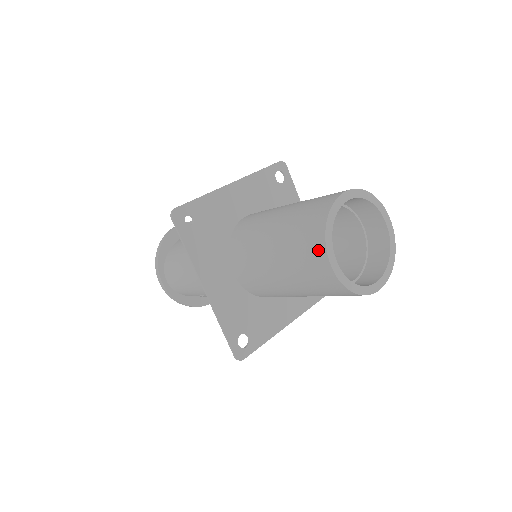
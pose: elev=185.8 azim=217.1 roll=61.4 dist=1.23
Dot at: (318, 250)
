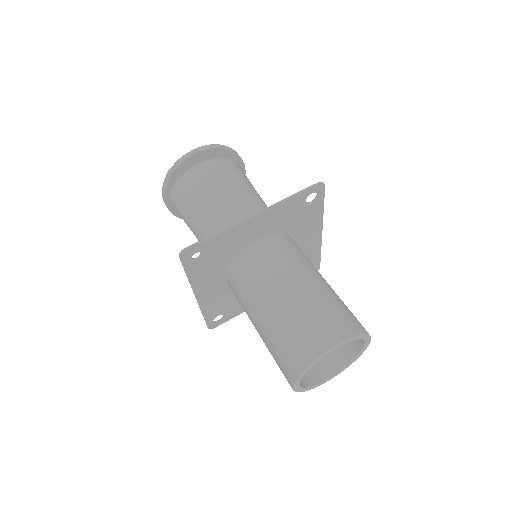
Dot at: (289, 375)
